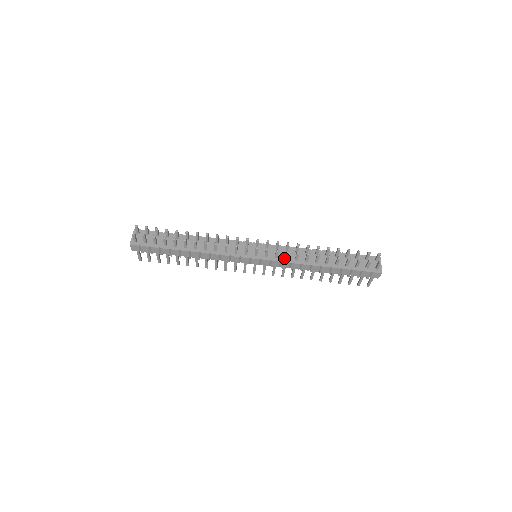
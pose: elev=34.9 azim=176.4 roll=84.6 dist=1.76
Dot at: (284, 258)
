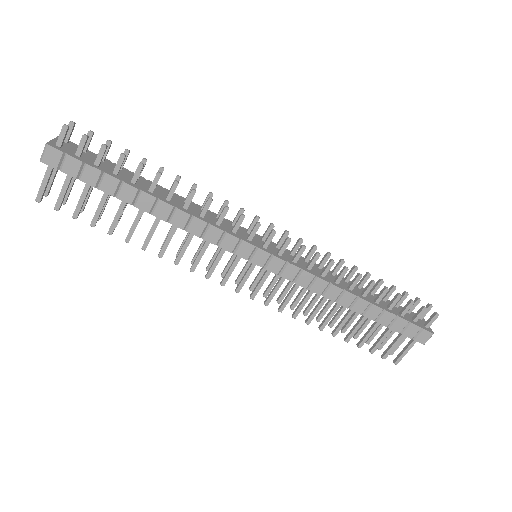
Dot at: (305, 267)
